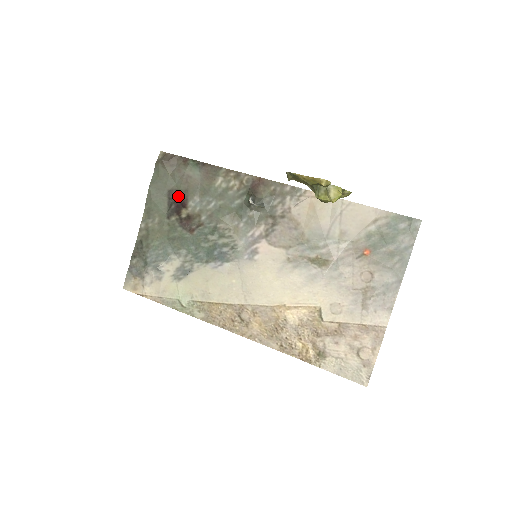
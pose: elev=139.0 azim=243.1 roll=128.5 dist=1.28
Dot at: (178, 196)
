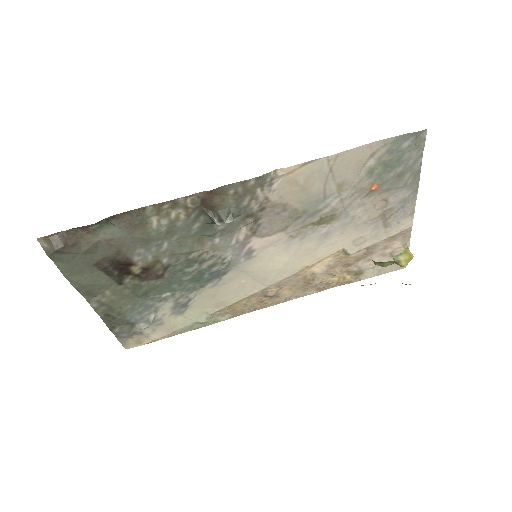
Dot at: (112, 262)
